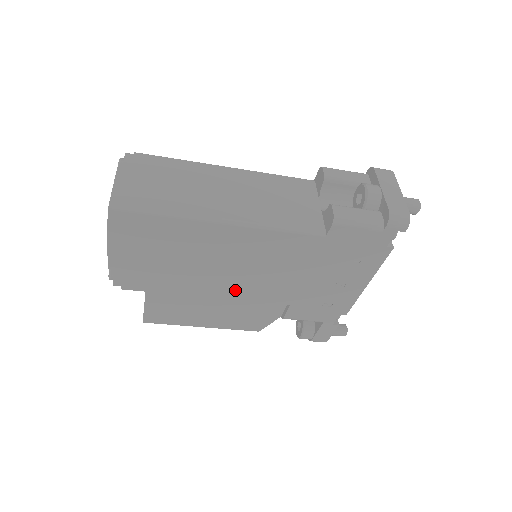
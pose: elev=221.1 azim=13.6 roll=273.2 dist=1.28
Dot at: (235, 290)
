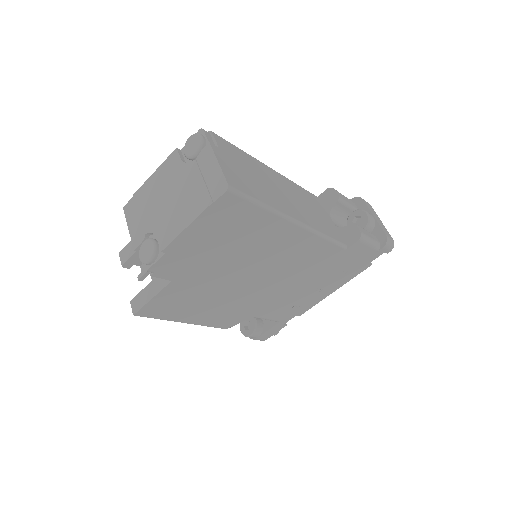
Dot at: (247, 287)
